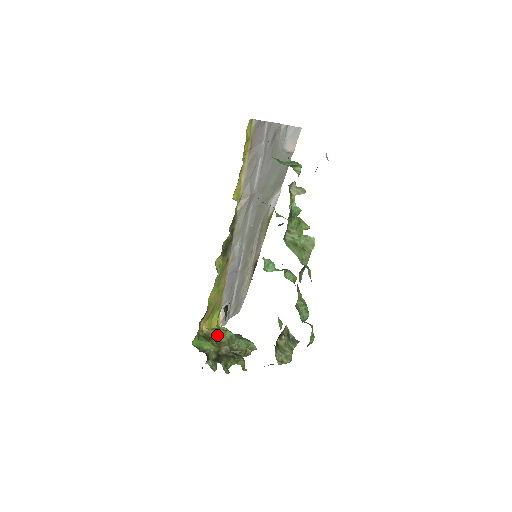
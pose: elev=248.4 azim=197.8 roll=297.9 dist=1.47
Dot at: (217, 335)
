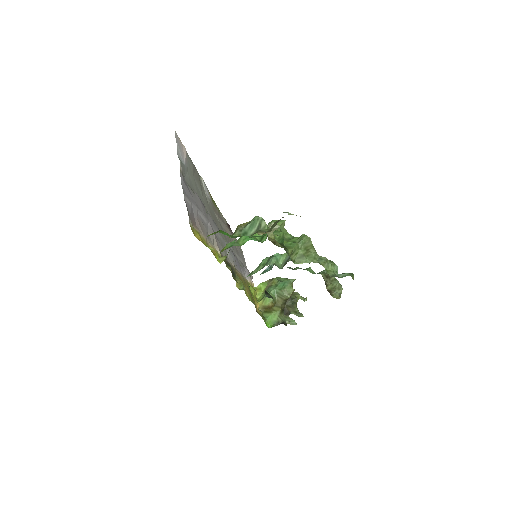
Dot at: (271, 303)
